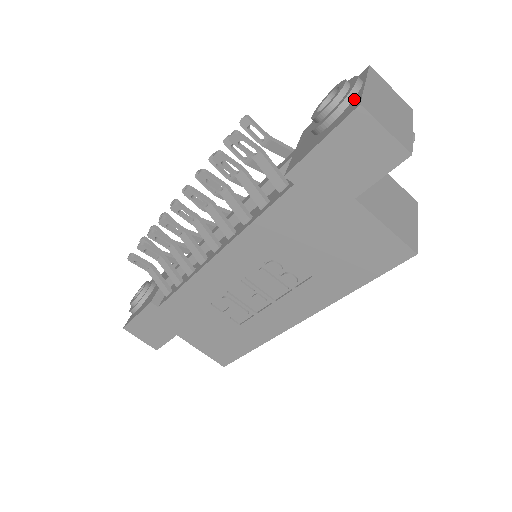
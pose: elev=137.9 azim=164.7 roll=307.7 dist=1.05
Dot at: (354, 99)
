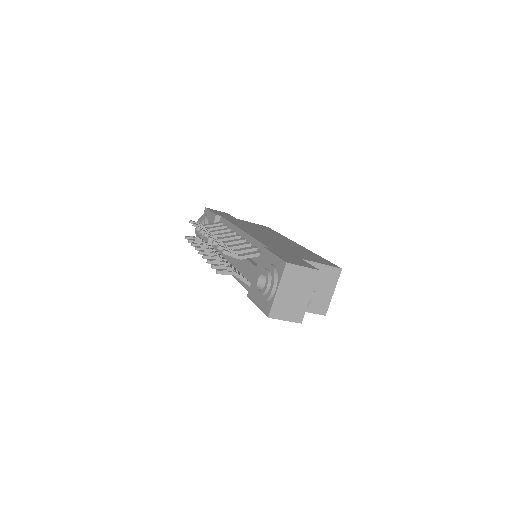
Dot at: (271, 299)
